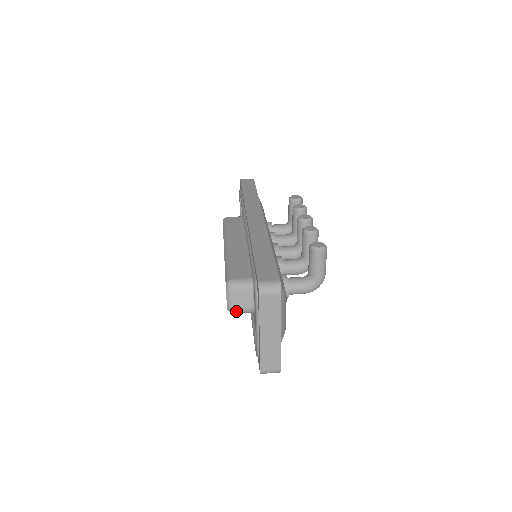
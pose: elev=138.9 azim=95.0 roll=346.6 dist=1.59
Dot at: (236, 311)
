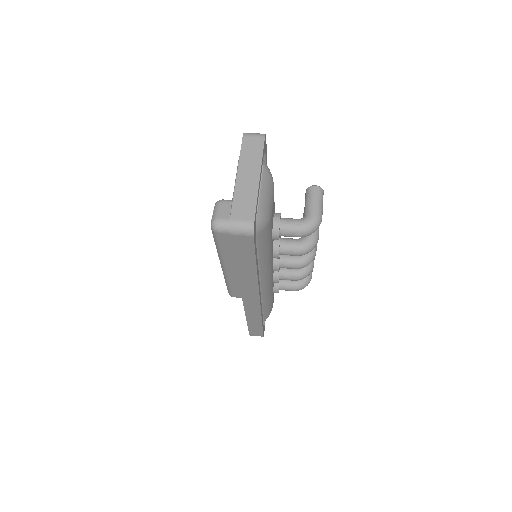
Dot at: (220, 222)
